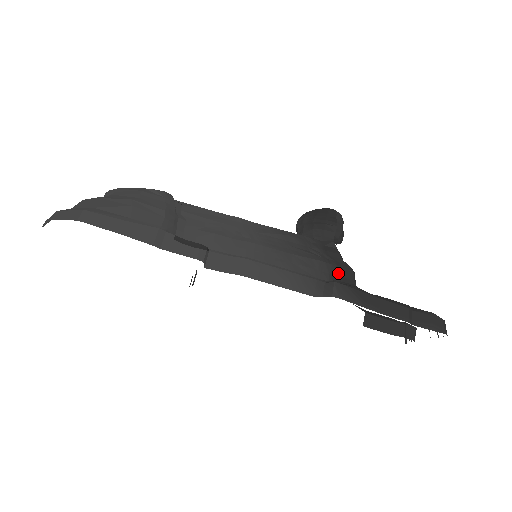
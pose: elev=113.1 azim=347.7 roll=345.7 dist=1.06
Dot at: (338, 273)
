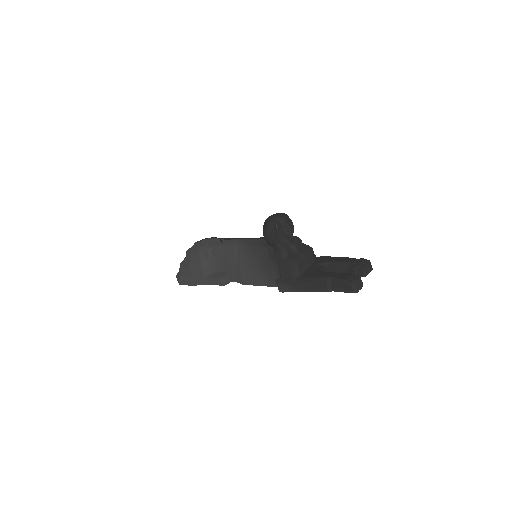
Dot at: (282, 272)
